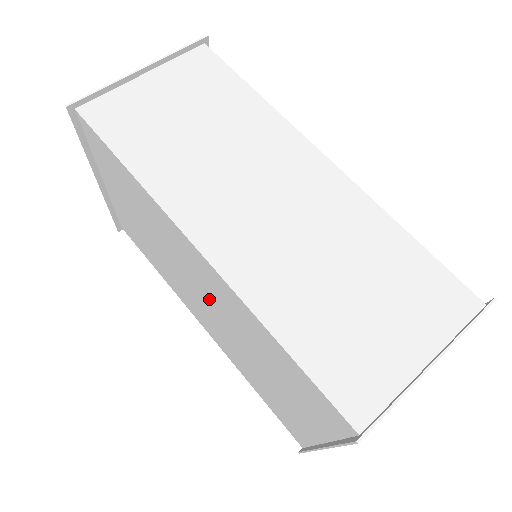
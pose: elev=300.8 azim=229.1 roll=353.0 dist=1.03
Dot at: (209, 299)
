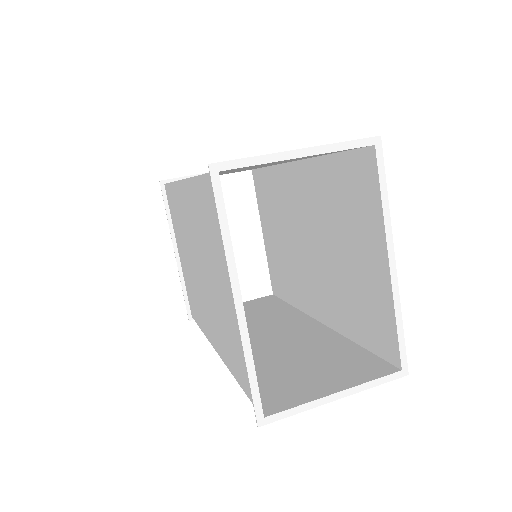
Dot at: (198, 252)
